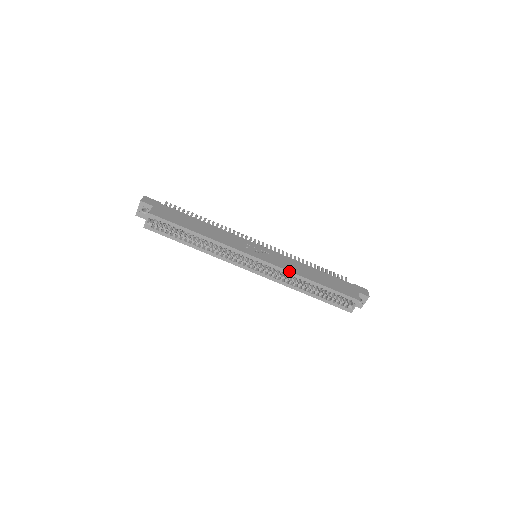
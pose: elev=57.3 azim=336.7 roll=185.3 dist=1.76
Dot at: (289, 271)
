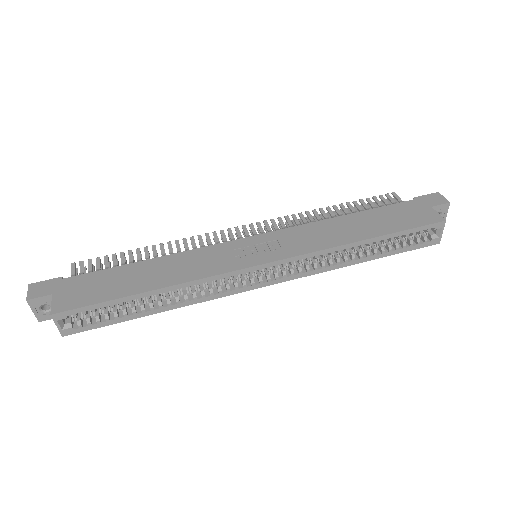
Dot at: (321, 250)
